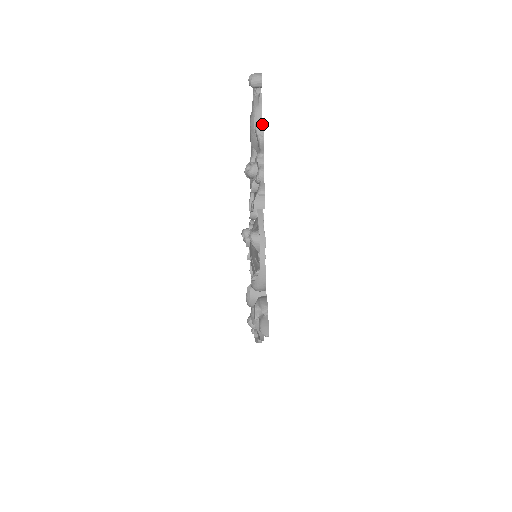
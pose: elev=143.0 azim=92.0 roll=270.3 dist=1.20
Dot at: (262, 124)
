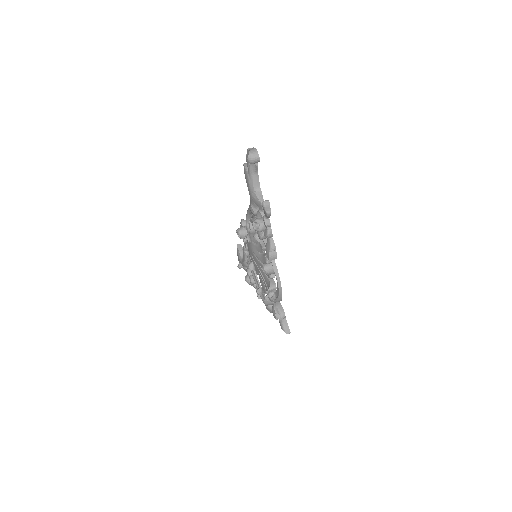
Dot at: (268, 203)
